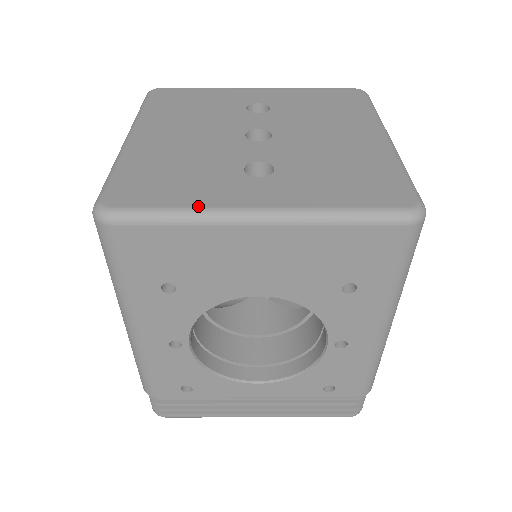
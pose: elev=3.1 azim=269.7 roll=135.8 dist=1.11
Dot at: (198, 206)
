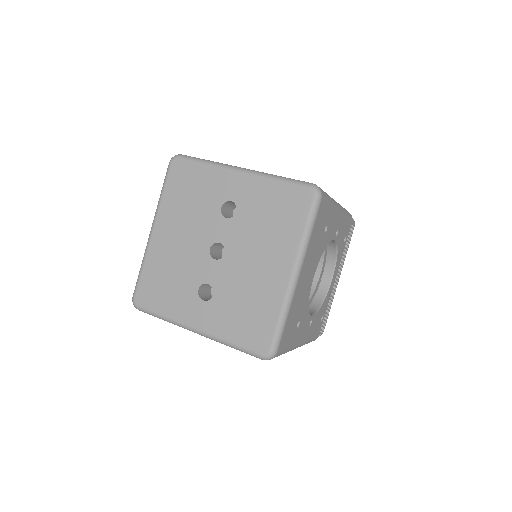
Dot at: (171, 317)
